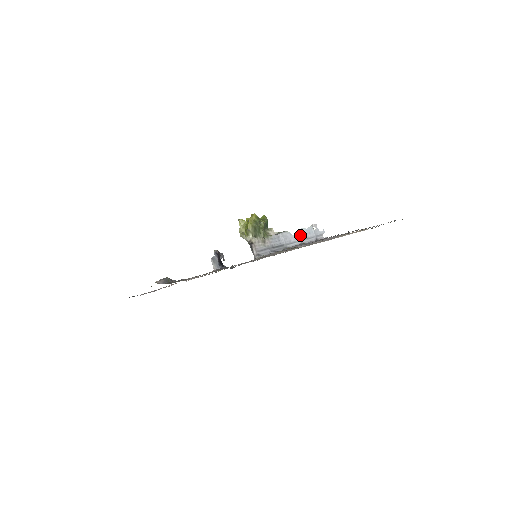
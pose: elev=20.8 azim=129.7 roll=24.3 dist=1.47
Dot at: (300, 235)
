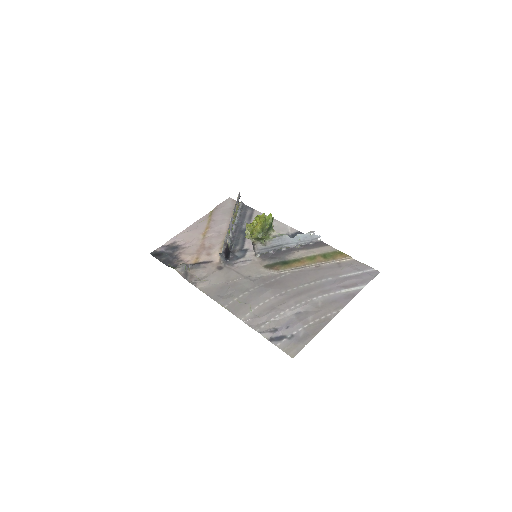
Dot at: (297, 239)
